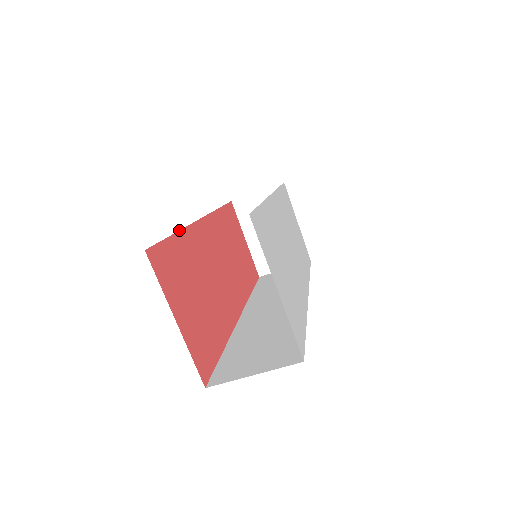
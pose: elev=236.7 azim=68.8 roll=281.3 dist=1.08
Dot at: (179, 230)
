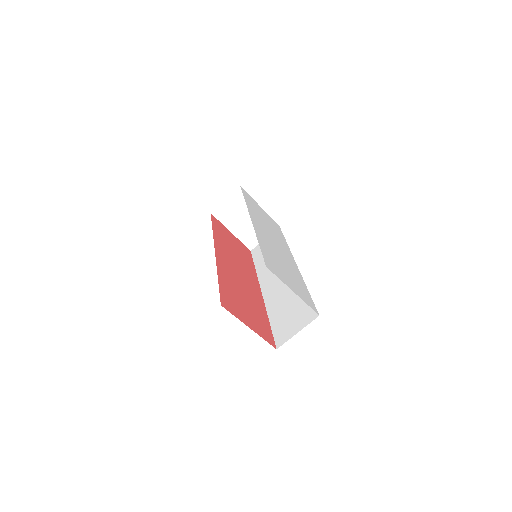
Dot at: (217, 274)
